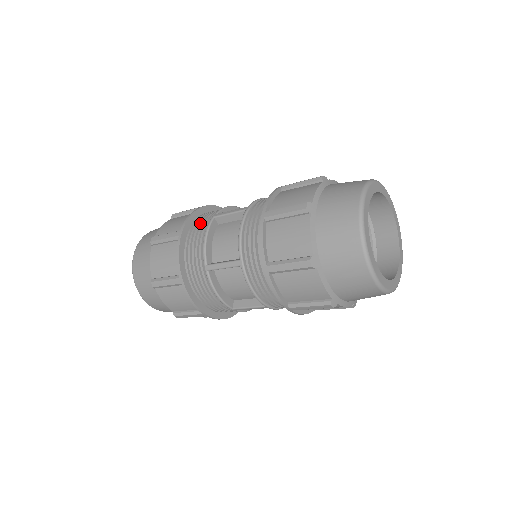
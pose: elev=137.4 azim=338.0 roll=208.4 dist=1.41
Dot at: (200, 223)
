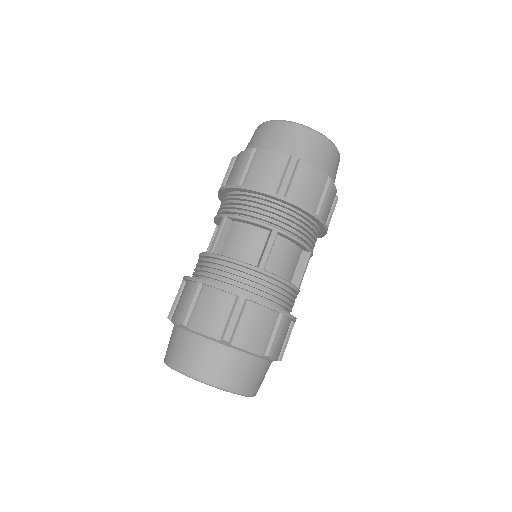
Dot at: occluded
